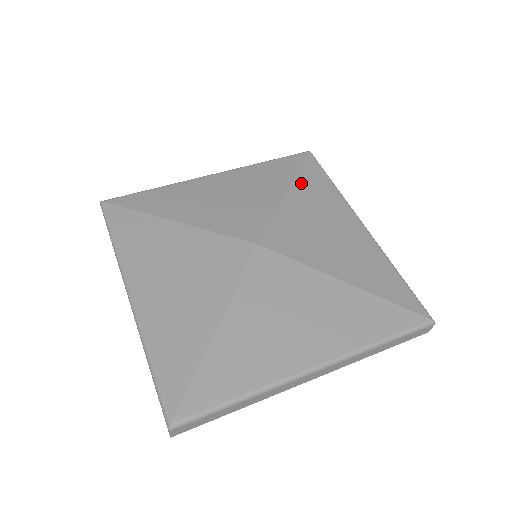
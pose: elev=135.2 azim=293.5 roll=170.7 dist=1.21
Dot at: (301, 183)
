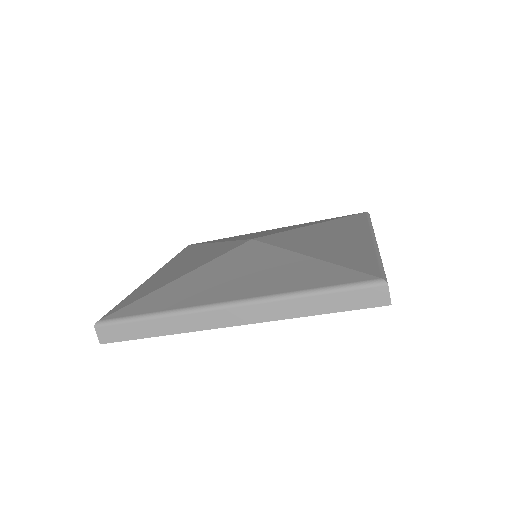
Dot at: (214, 241)
